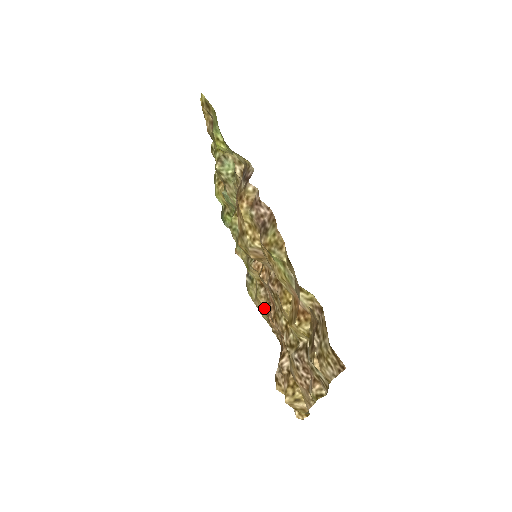
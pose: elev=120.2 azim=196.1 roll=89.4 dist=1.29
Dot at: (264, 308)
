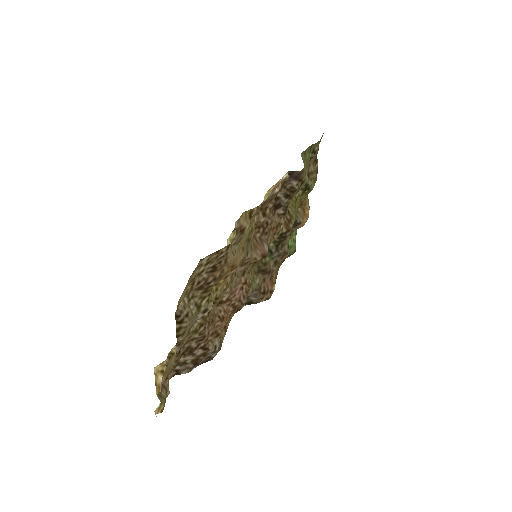
Dot at: occluded
